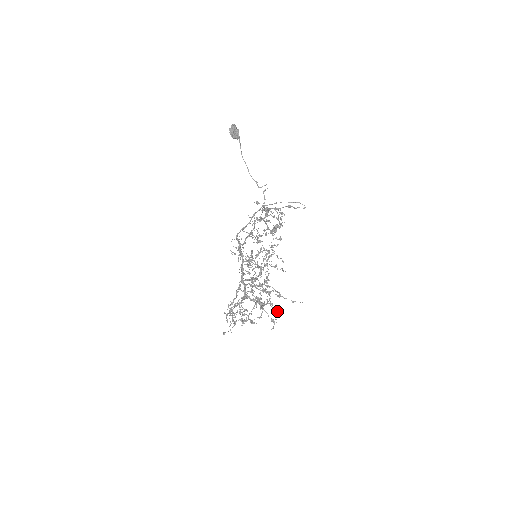
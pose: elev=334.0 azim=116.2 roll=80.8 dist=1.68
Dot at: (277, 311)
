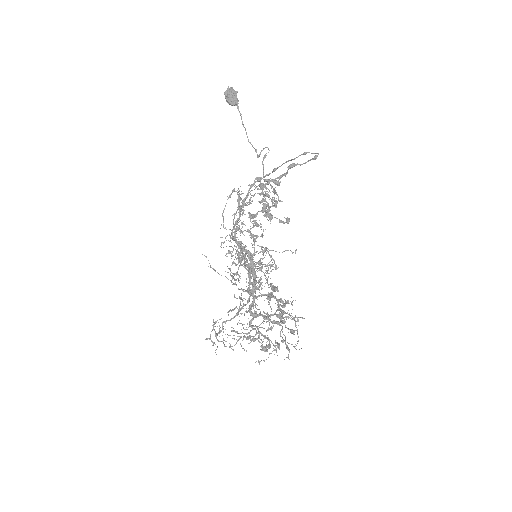
Dot at: (291, 332)
